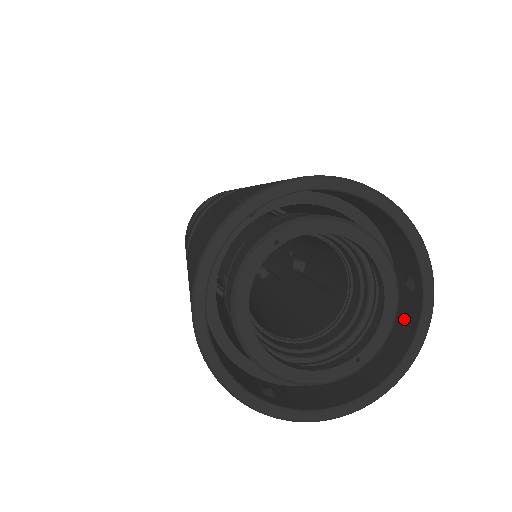
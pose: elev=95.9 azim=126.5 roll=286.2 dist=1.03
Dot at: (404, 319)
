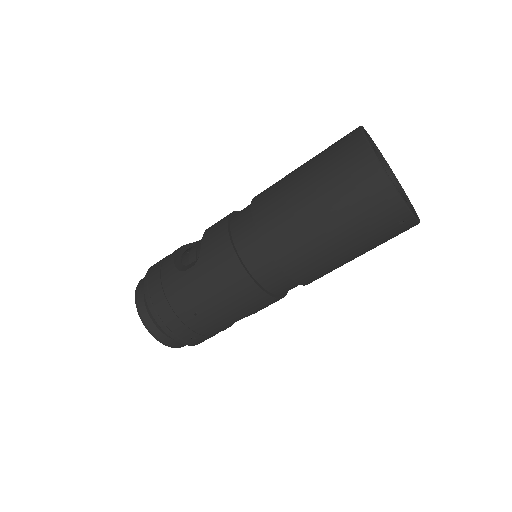
Dot at: occluded
